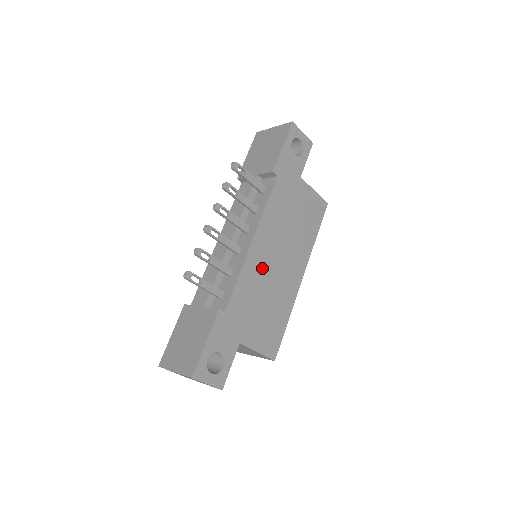
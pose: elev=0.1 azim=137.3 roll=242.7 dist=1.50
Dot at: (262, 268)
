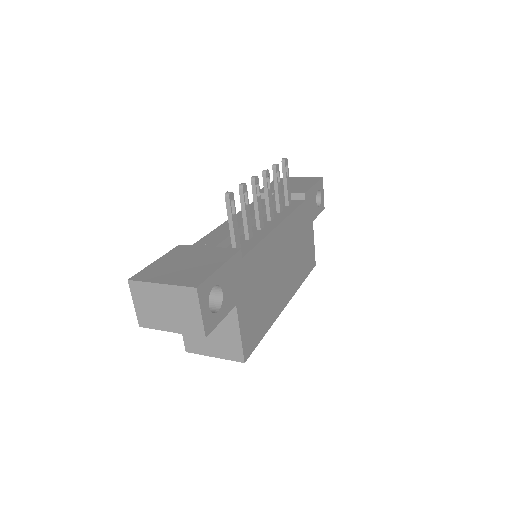
Dot at: (273, 257)
